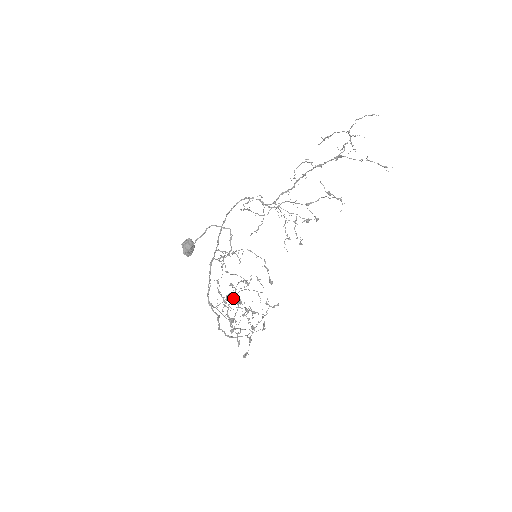
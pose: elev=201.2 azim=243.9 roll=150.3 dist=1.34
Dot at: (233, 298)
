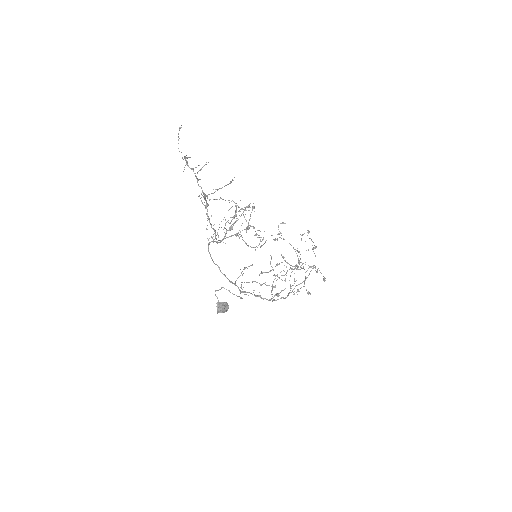
Dot at: occluded
